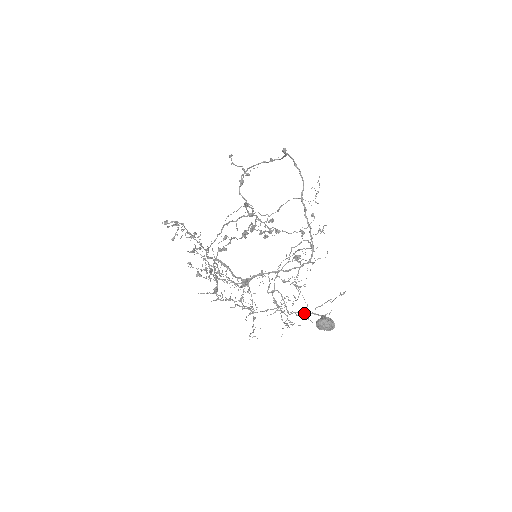
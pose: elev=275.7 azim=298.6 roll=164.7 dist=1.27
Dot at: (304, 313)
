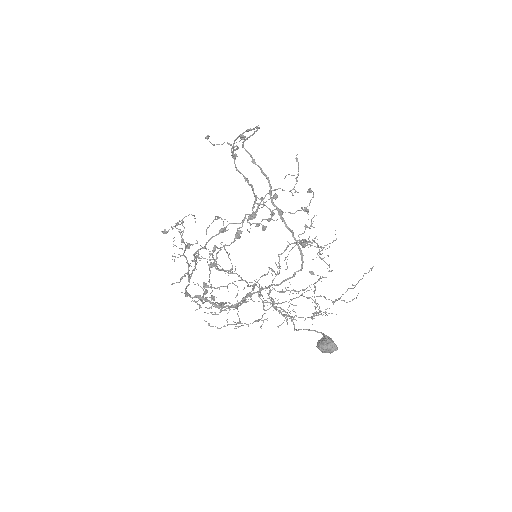
Dot at: (320, 311)
